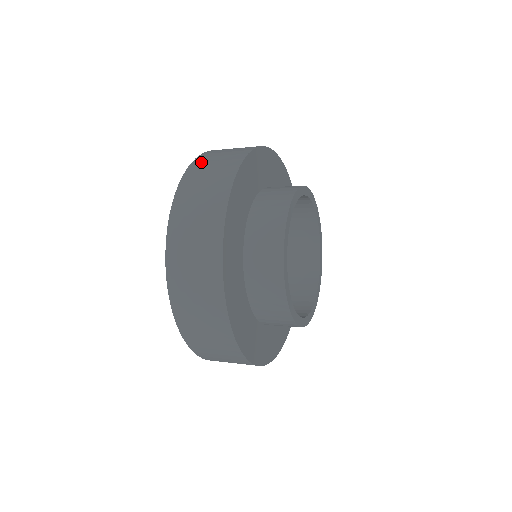
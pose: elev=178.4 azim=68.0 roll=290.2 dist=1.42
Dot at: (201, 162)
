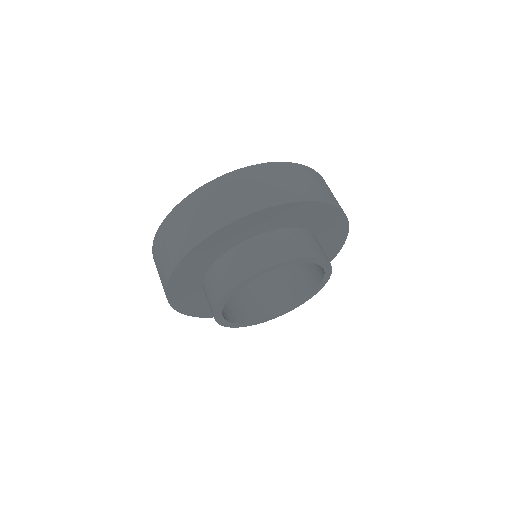
Dot at: (210, 191)
